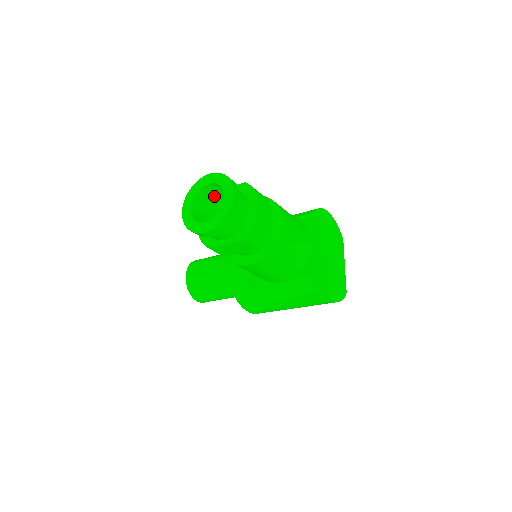
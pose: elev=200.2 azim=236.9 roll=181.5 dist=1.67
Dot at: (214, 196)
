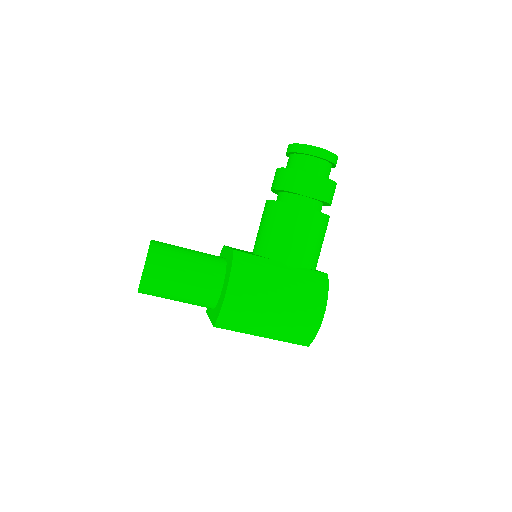
Dot at: occluded
